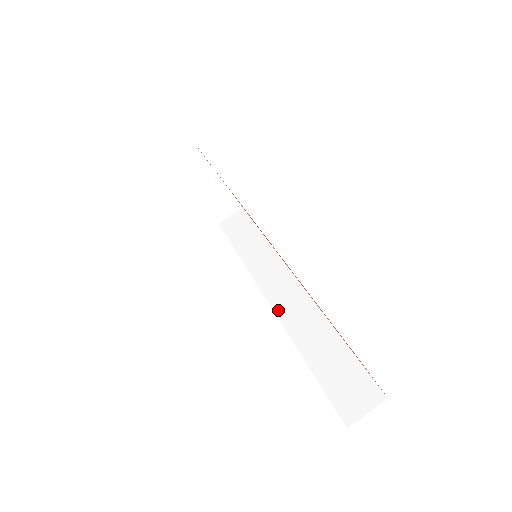
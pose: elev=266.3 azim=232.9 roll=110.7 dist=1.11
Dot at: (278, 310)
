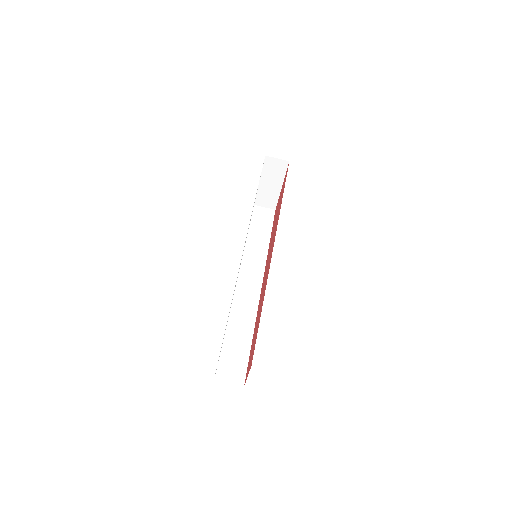
Dot at: (237, 291)
